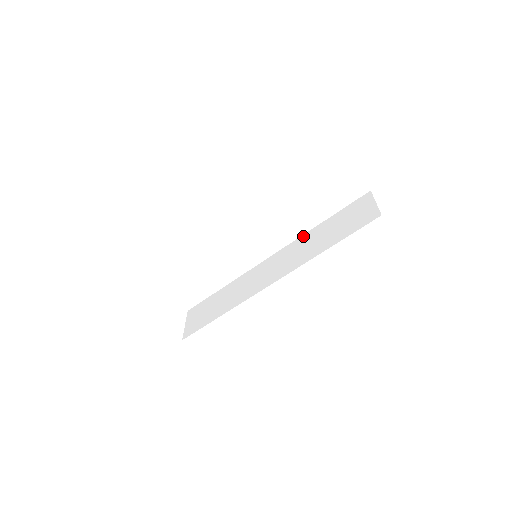
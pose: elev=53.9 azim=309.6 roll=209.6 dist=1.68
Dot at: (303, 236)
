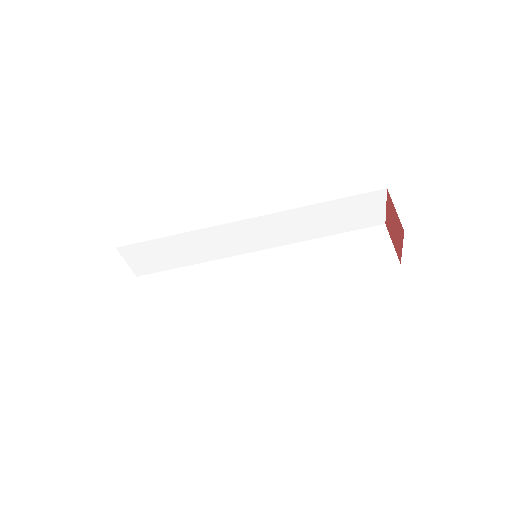
Dot at: (311, 280)
